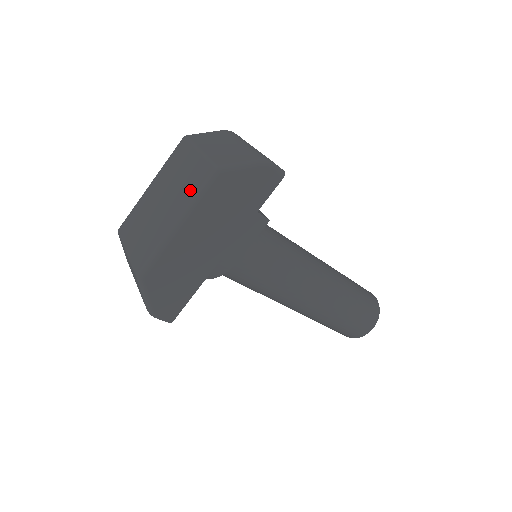
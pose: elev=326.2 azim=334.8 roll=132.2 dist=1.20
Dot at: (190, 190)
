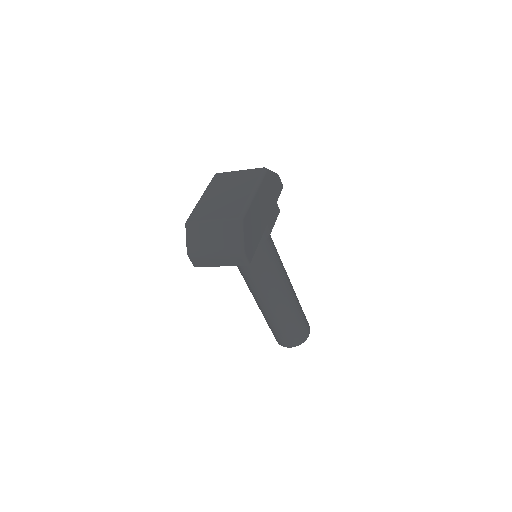
Dot at: (251, 180)
